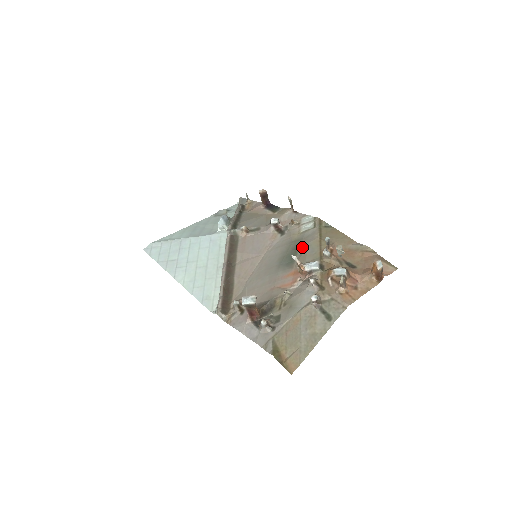
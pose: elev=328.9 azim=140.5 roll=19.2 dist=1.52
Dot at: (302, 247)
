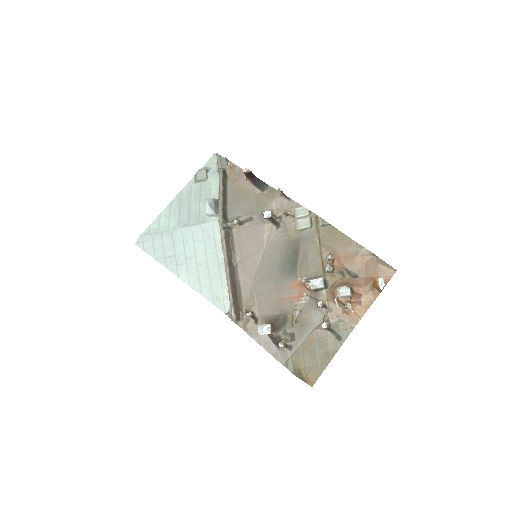
Dot at: (302, 252)
